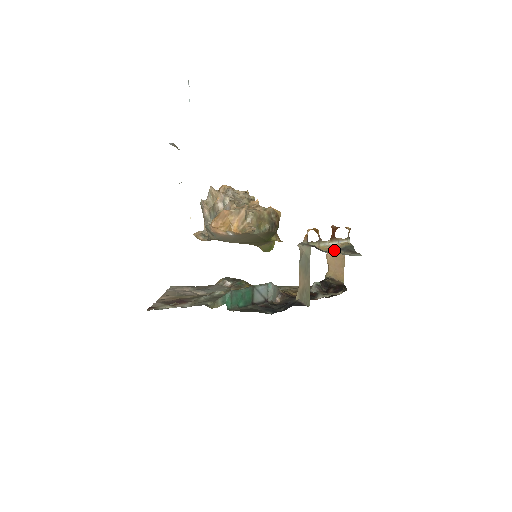
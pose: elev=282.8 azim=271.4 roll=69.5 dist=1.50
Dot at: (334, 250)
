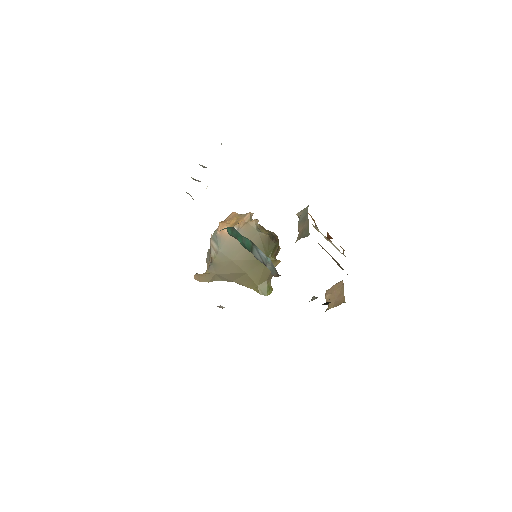
Dot at: occluded
